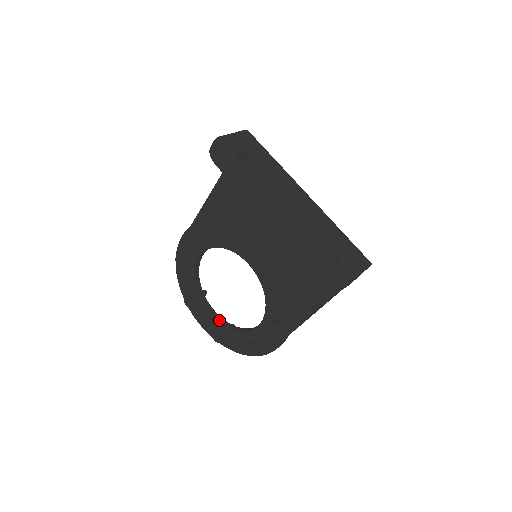
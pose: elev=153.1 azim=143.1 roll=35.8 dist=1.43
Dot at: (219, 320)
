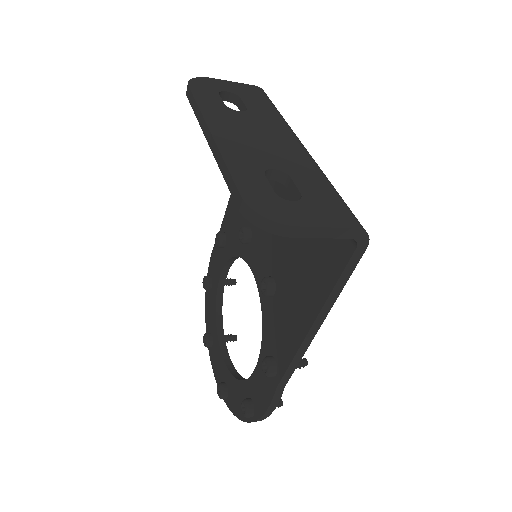
Dot at: (227, 365)
